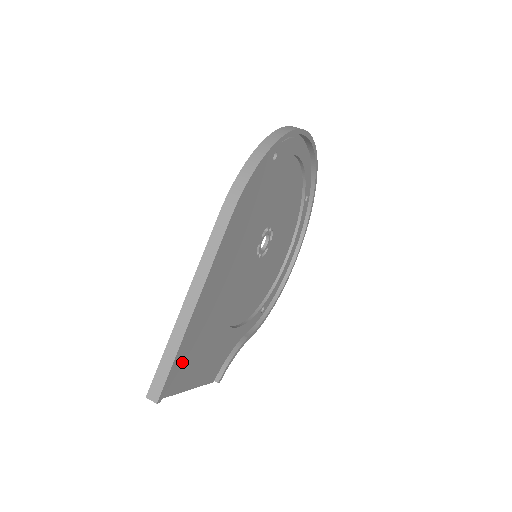
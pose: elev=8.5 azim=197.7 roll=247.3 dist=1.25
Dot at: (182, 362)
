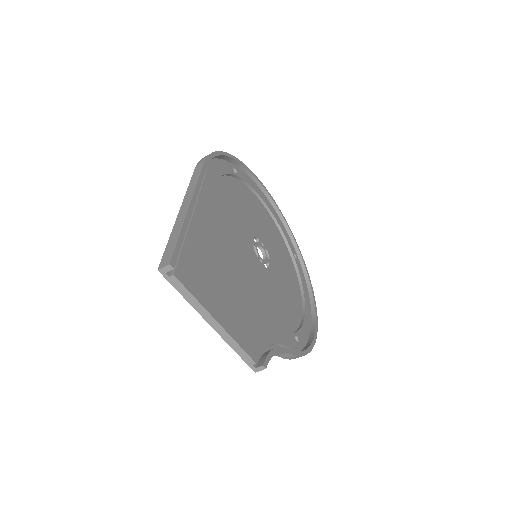
Dot at: (194, 263)
